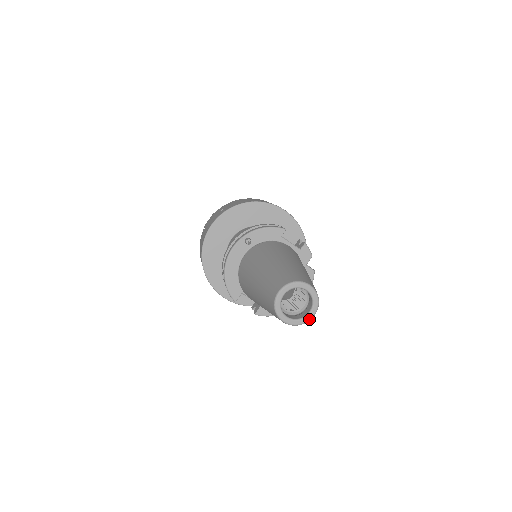
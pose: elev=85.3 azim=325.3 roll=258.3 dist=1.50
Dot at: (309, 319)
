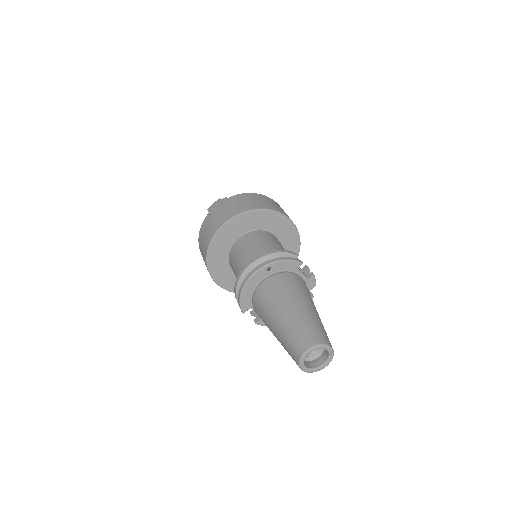
Dot at: (321, 369)
